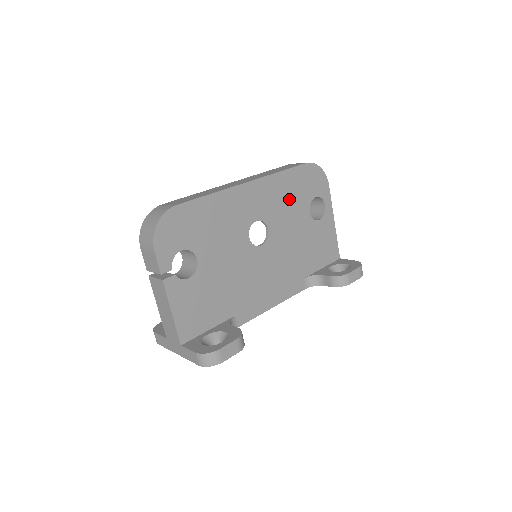
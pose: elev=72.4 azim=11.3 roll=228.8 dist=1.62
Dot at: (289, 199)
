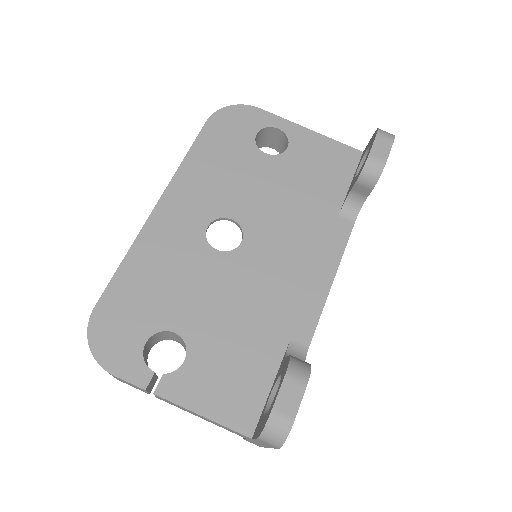
Dot at: (225, 169)
